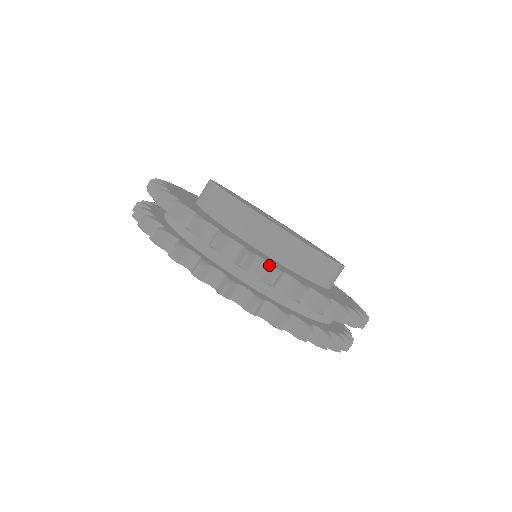
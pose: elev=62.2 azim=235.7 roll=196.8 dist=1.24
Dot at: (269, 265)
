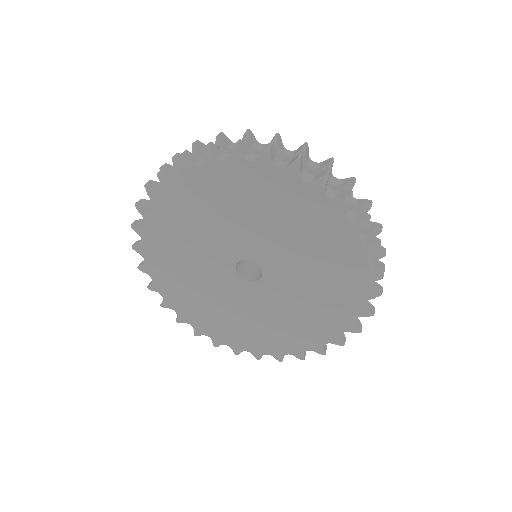
Dot at: (357, 199)
